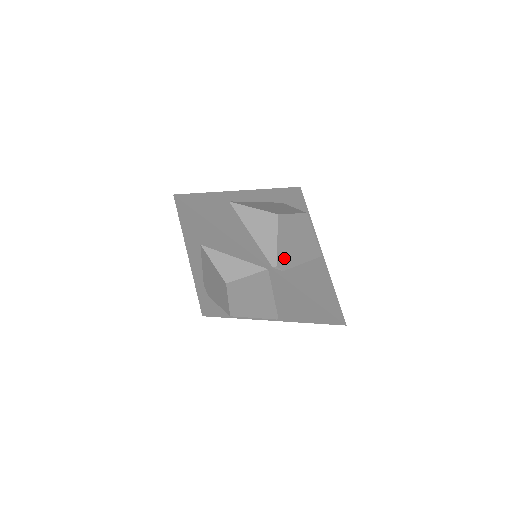
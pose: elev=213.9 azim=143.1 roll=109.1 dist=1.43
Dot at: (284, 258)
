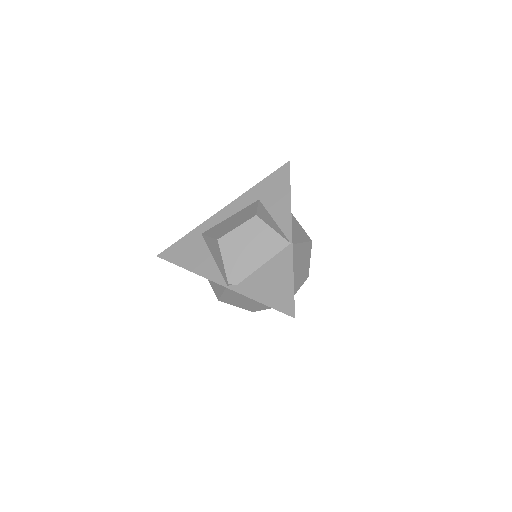
Dot at: (236, 273)
